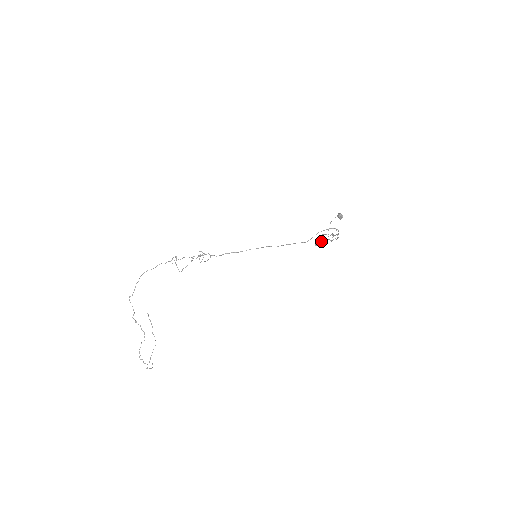
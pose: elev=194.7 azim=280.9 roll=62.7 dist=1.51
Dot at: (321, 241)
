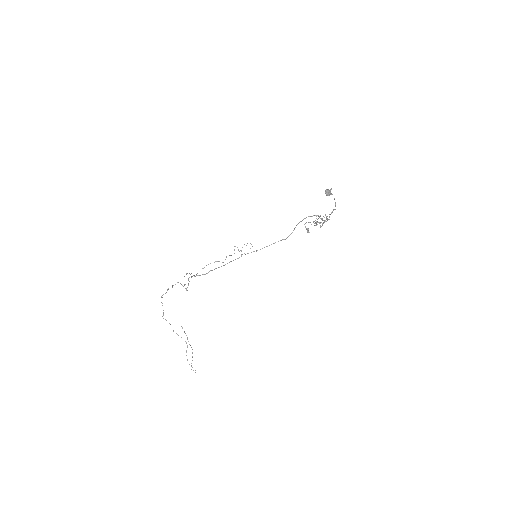
Dot at: occluded
